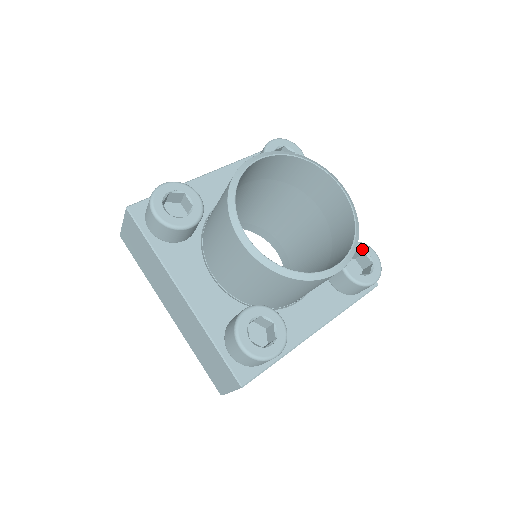
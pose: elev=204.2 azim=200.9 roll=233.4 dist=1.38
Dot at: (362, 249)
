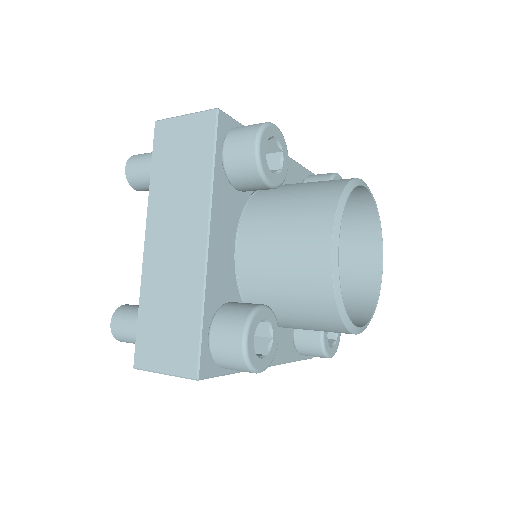
Dot at: occluded
